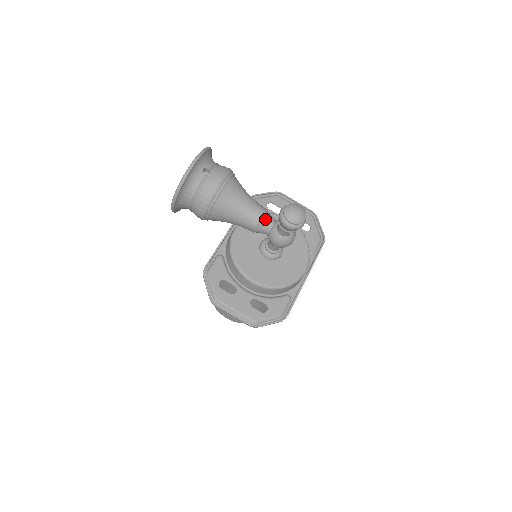
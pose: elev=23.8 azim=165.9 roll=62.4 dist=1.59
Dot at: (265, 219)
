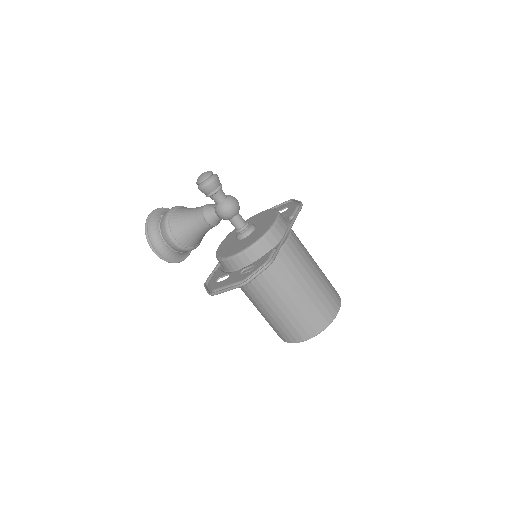
Dot at: (207, 207)
